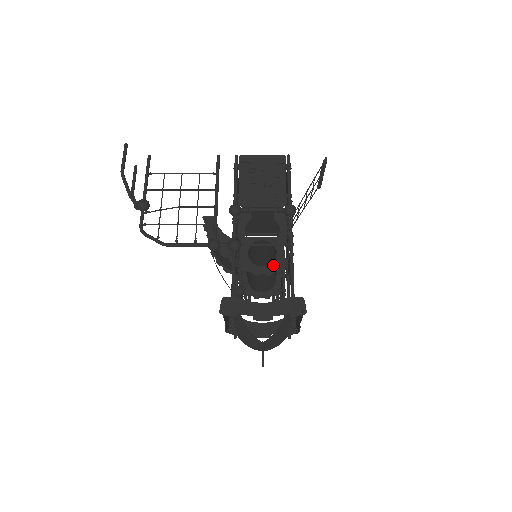
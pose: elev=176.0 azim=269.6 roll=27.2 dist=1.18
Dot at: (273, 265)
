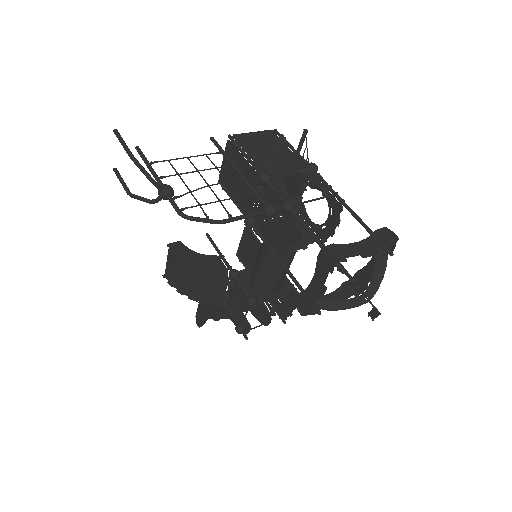
Dot at: (303, 239)
